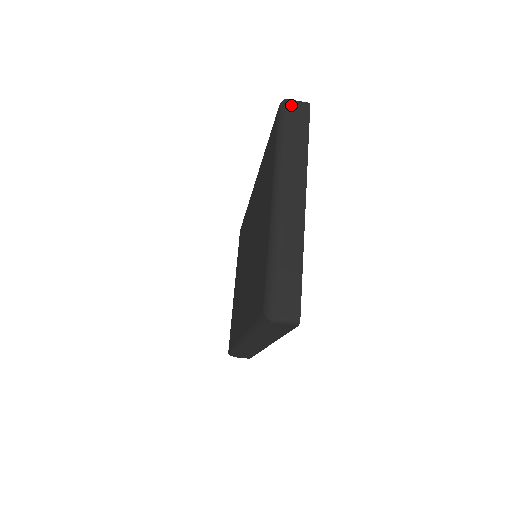
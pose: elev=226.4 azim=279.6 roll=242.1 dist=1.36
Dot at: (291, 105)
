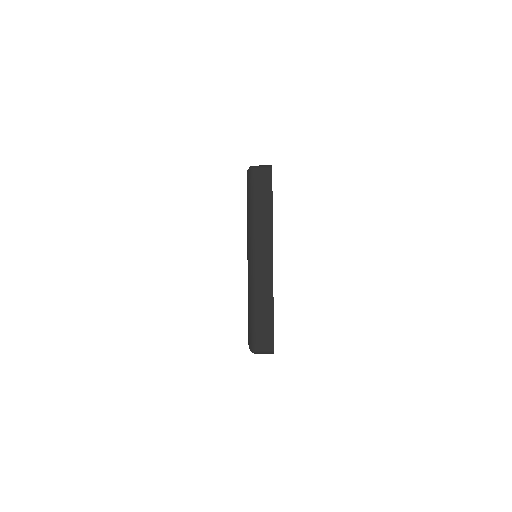
Dot at: (256, 173)
